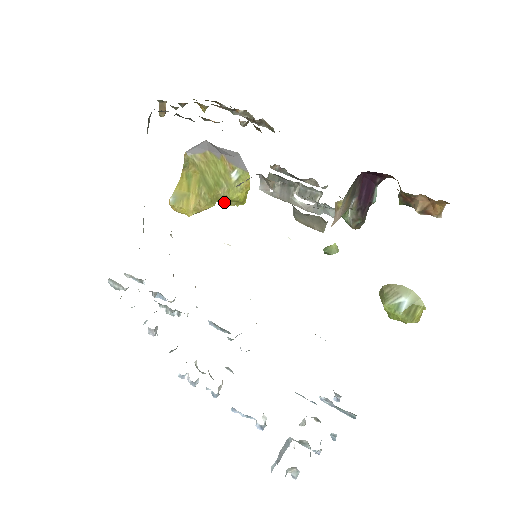
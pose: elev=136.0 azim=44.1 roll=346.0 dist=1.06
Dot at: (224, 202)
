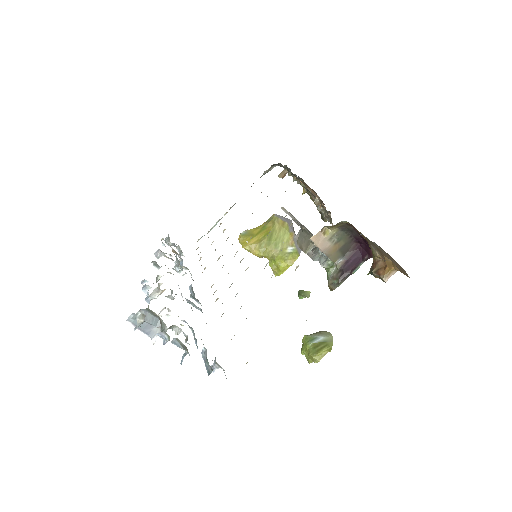
Dot at: (270, 262)
